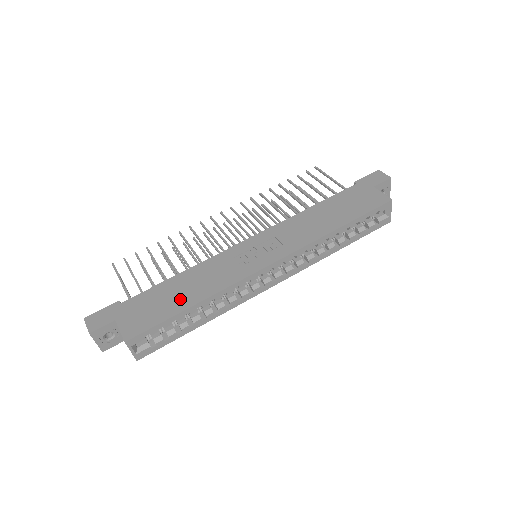
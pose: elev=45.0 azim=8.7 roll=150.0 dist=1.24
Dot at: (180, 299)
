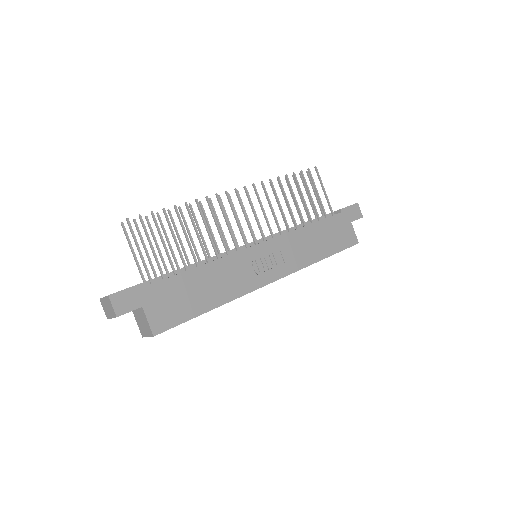
Dot at: (202, 298)
